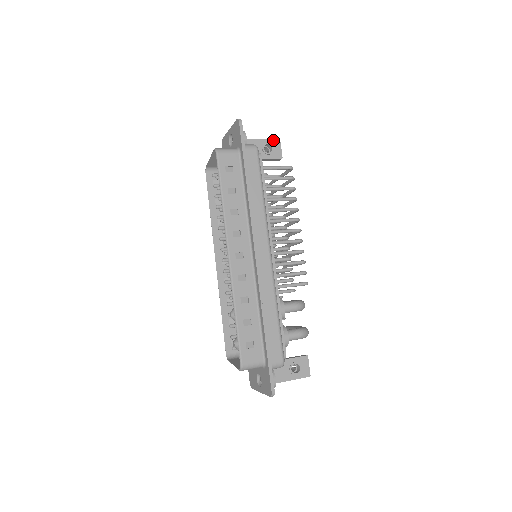
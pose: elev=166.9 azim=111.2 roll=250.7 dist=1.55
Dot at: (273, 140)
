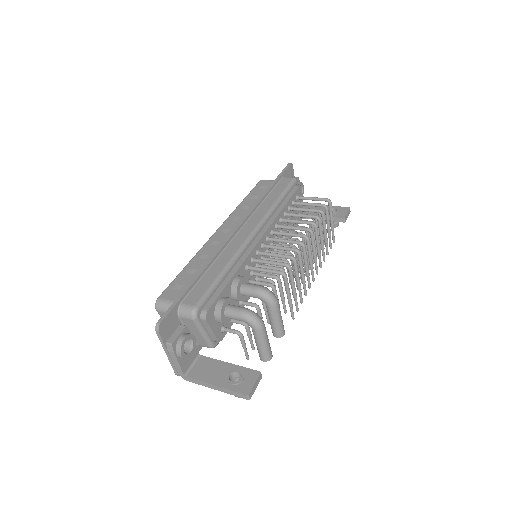
Dot at: (343, 207)
